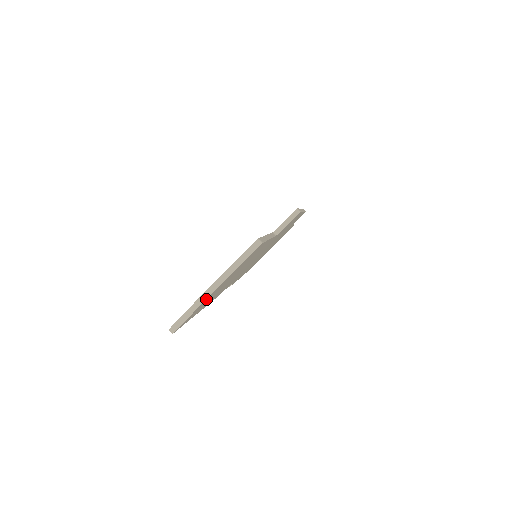
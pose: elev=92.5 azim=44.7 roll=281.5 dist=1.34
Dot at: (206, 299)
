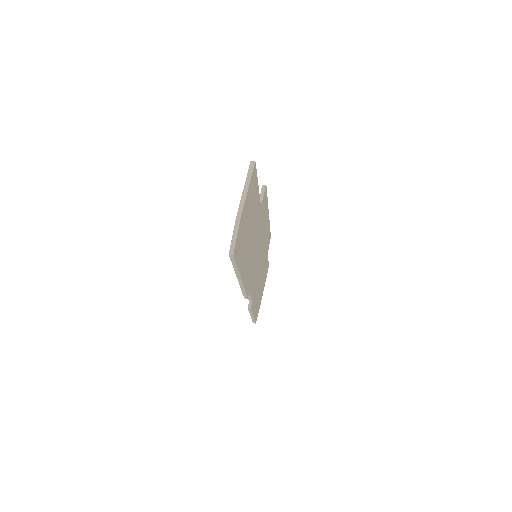
Dot at: (242, 213)
